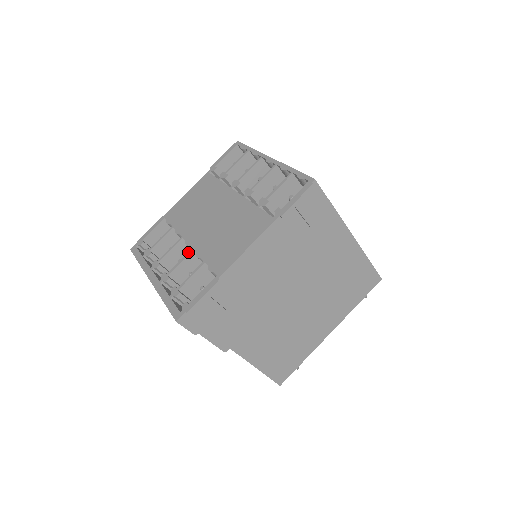
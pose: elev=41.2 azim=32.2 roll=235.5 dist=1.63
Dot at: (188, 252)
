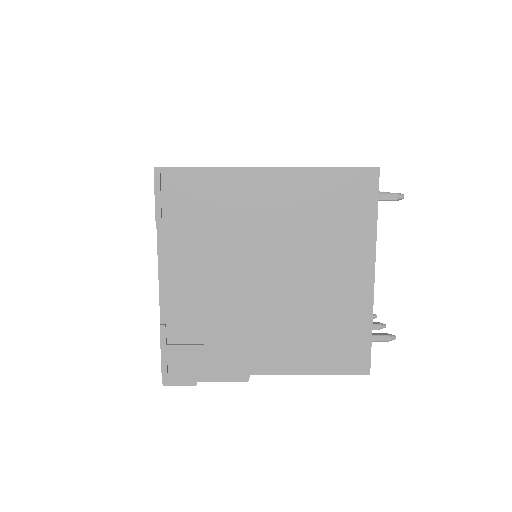
Dot at: occluded
